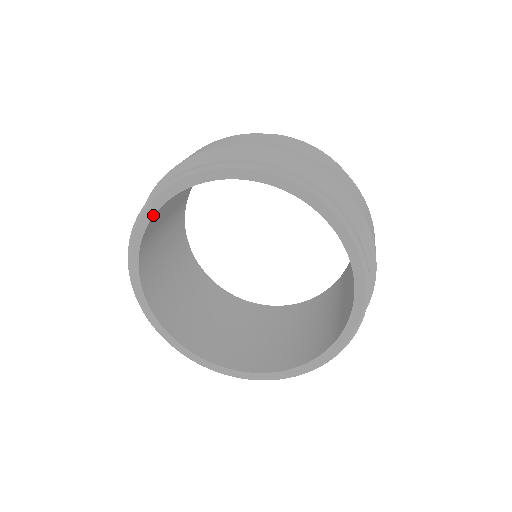
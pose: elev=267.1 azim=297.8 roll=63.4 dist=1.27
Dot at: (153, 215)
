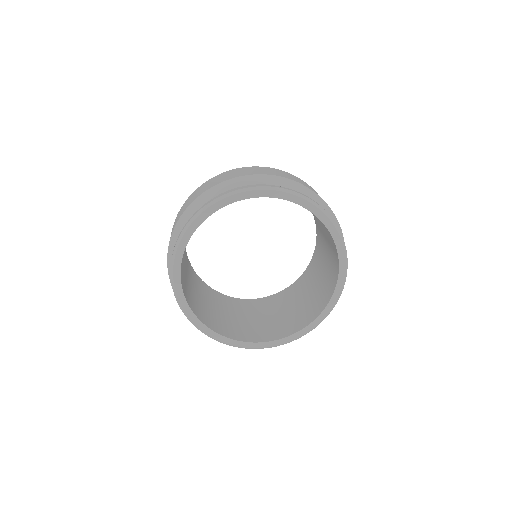
Dot at: (198, 226)
